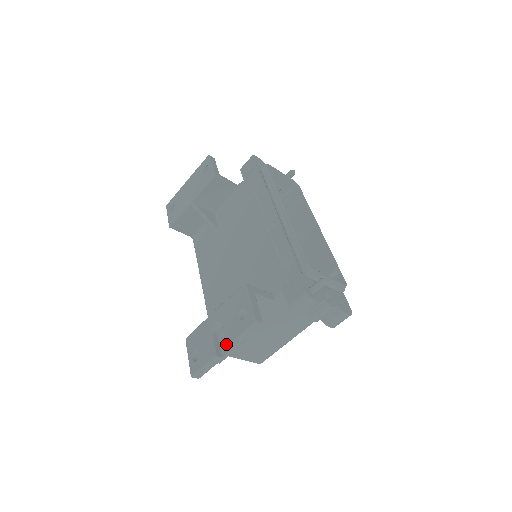
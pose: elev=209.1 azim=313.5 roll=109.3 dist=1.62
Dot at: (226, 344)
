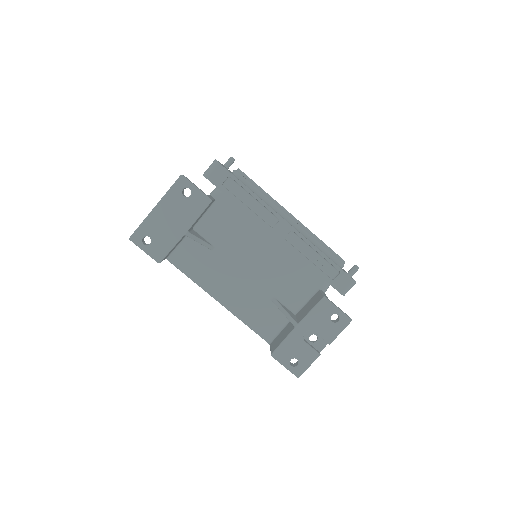
Dot at: (319, 343)
